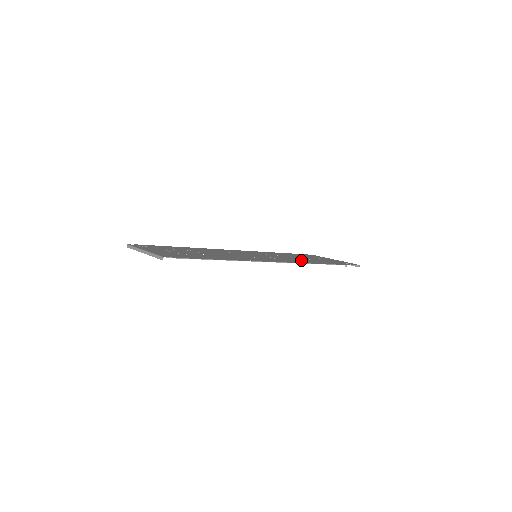
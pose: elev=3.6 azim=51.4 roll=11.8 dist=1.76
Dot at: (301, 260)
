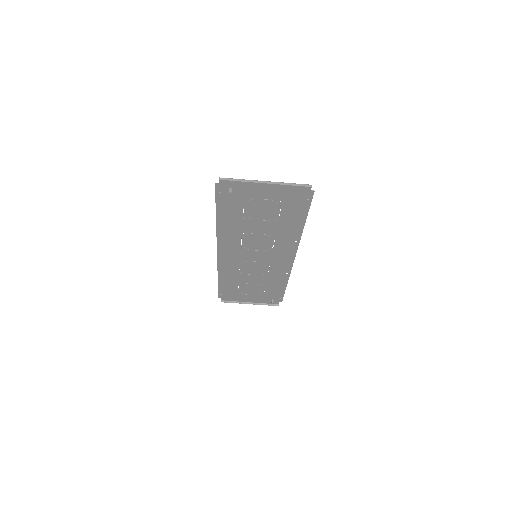
Dot at: (271, 276)
